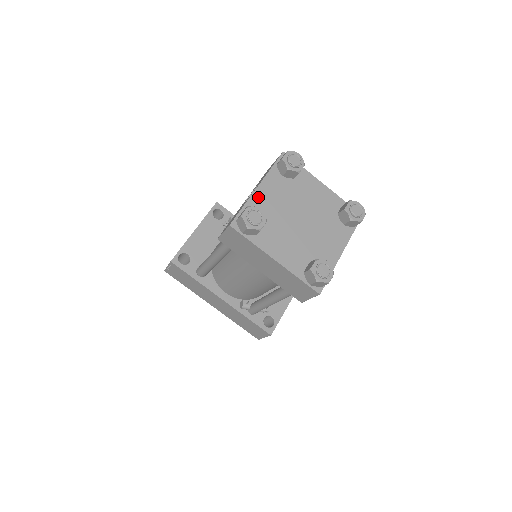
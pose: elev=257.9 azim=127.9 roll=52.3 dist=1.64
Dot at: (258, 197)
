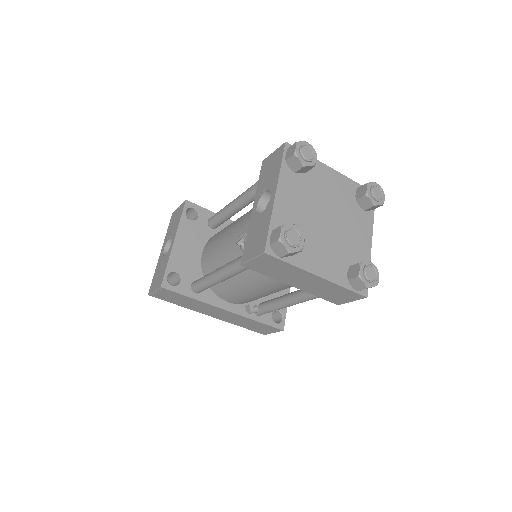
Dot at: (280, 207)
